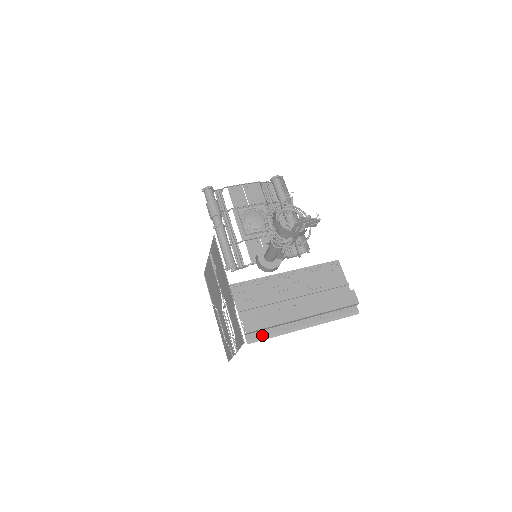
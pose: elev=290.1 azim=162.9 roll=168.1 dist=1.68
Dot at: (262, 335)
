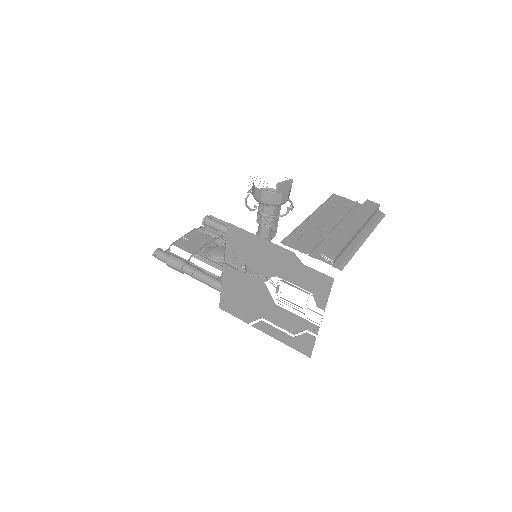
Dot at: (344, 259)
